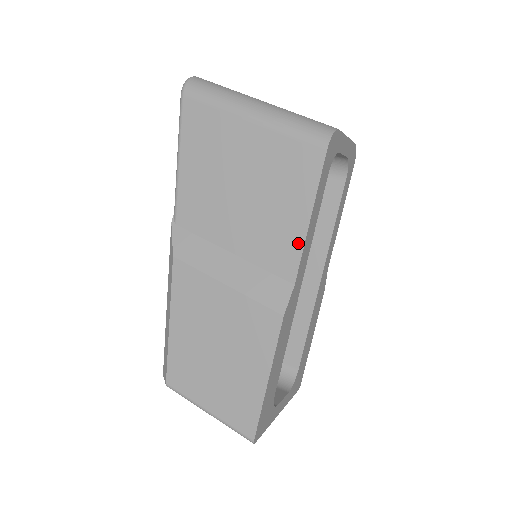
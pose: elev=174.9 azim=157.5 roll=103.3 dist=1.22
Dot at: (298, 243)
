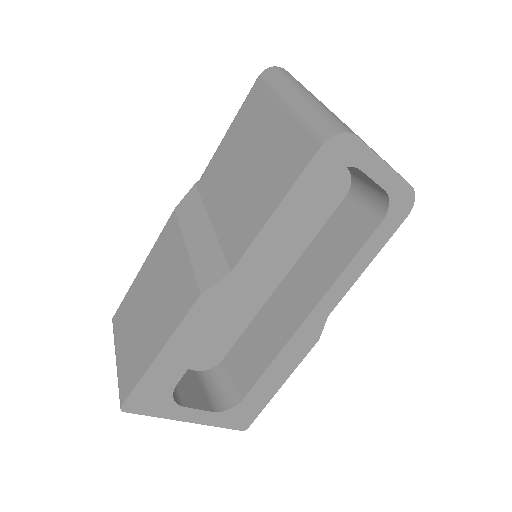
Dot at: (254, 231)
